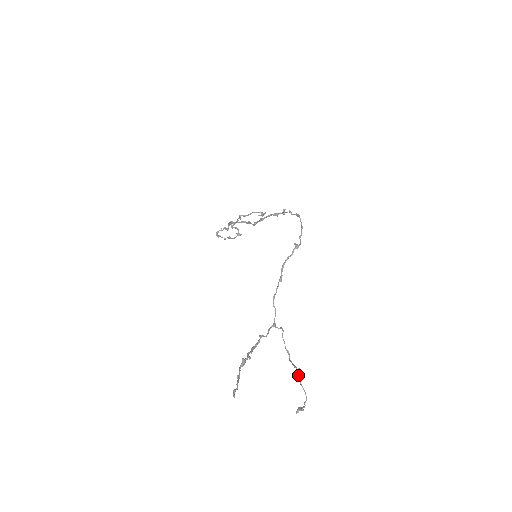
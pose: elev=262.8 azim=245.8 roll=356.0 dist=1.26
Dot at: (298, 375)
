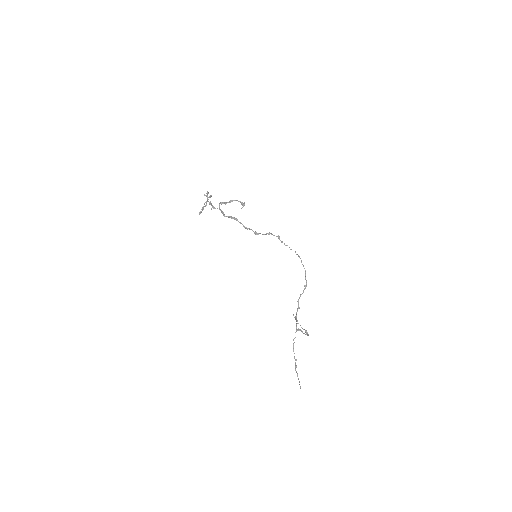
Dot at: (307, 335)
